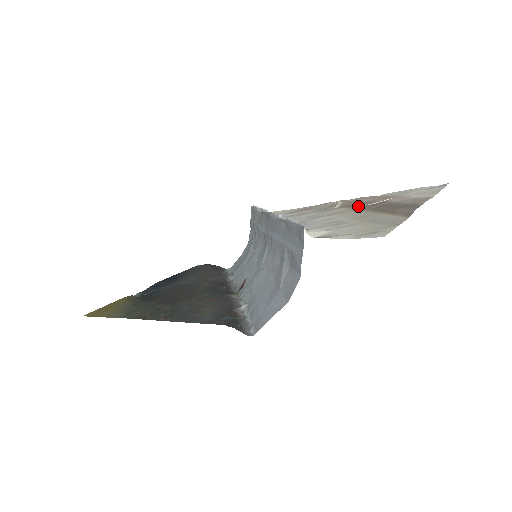
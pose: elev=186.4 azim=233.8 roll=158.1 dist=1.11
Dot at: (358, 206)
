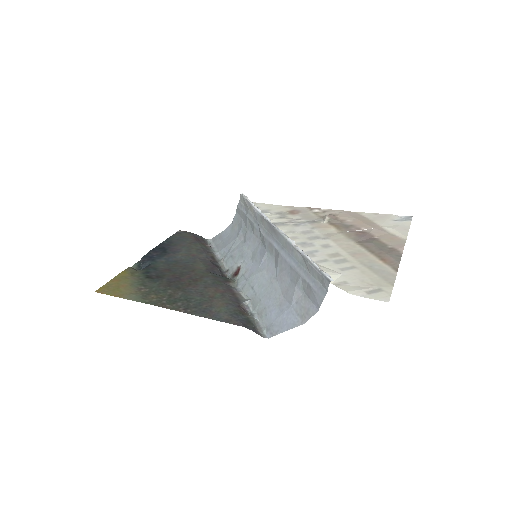
Dot at: (346, 230)
